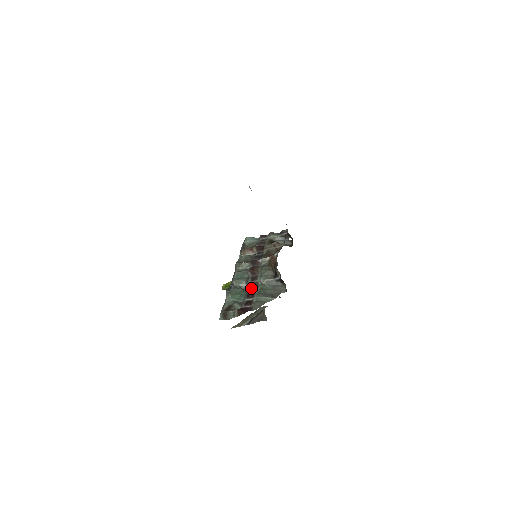
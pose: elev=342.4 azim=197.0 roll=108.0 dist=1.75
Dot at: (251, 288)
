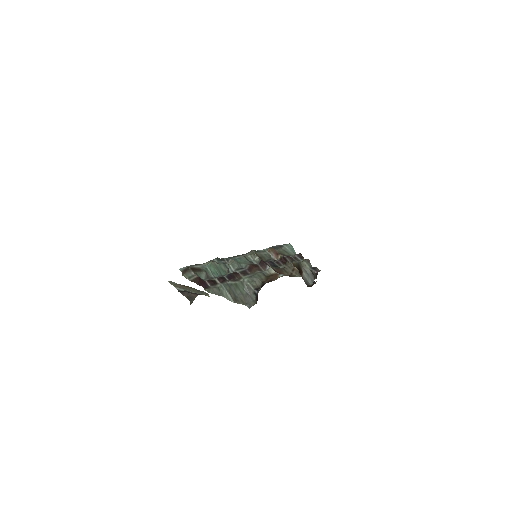
Dot at: (231, 276)
